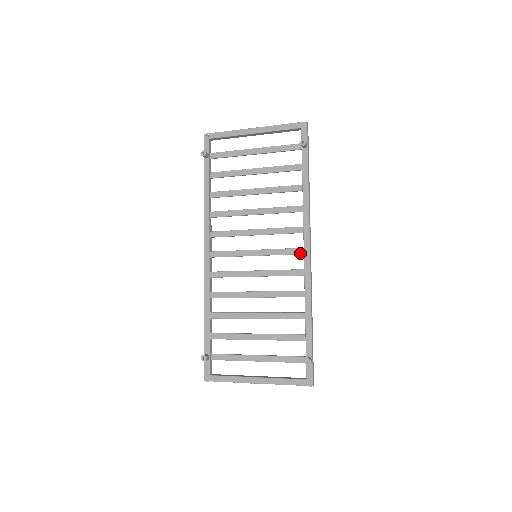
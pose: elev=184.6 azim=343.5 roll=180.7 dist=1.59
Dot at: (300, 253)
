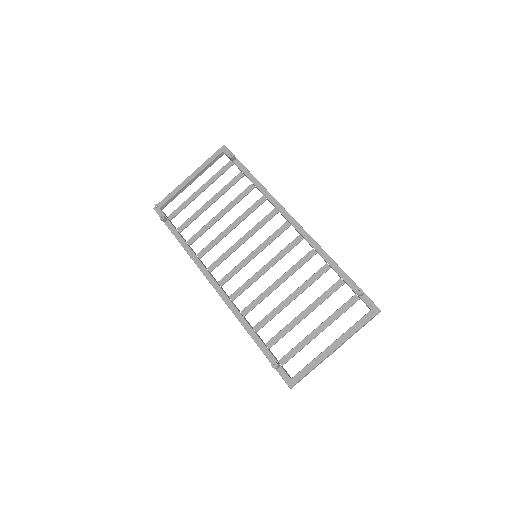
Dot at: (288, 226)
